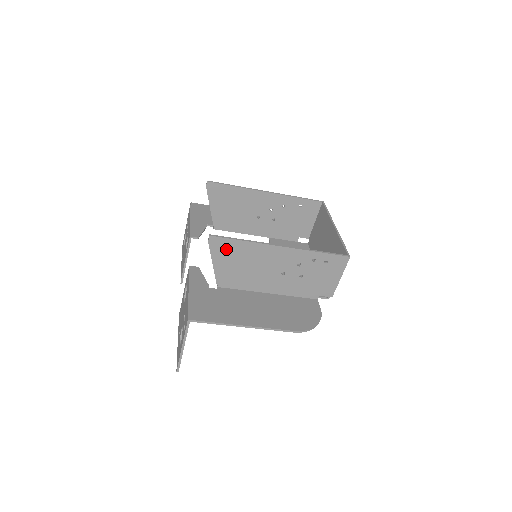
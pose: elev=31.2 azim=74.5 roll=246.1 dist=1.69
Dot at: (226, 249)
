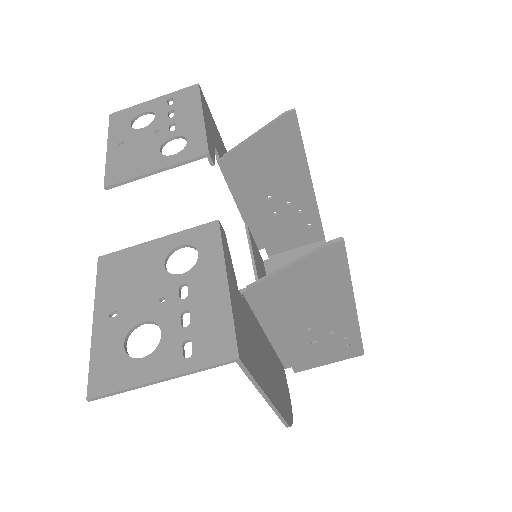
Dot at: (325, 267)
